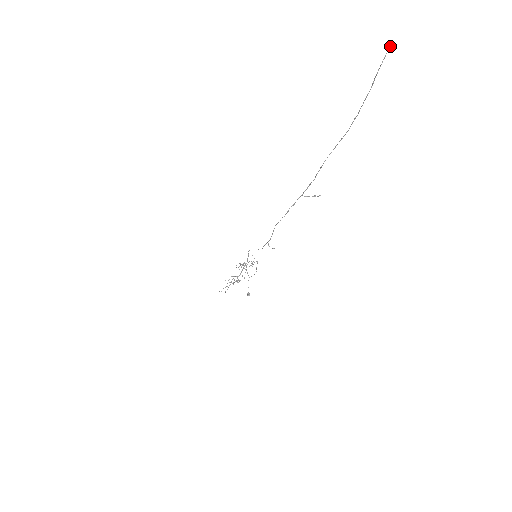
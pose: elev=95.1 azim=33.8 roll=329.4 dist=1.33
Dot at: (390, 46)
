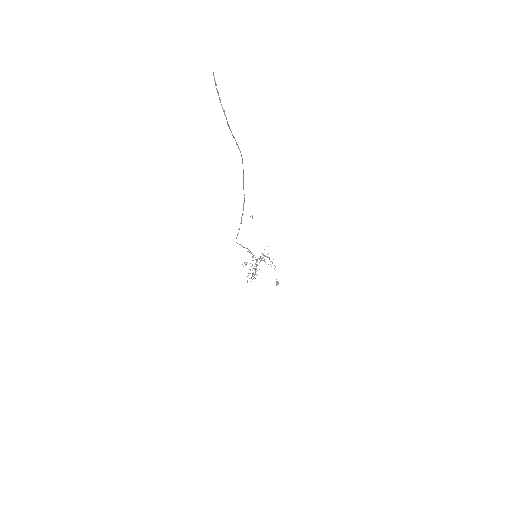
Dot at: occluded
